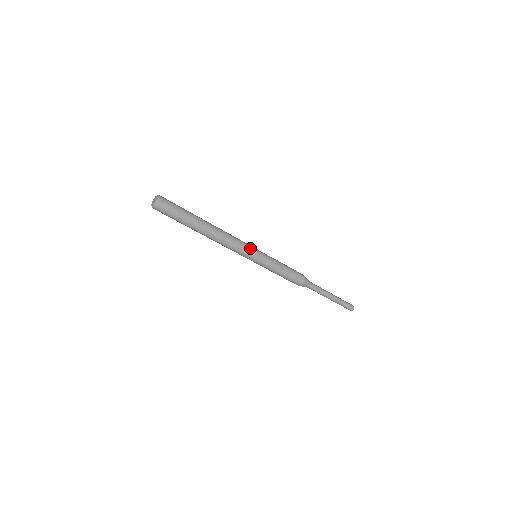
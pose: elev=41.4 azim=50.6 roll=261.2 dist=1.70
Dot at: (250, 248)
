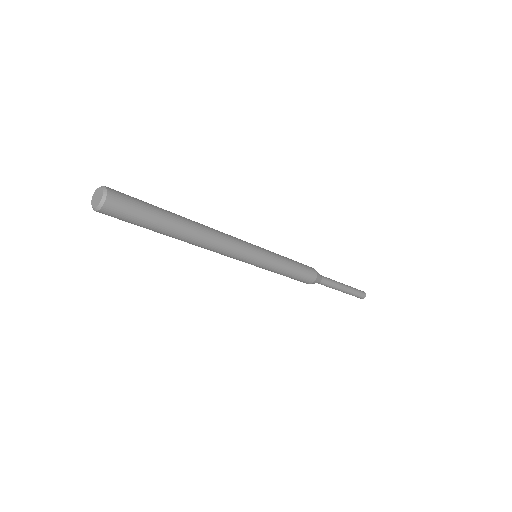
Dot at: (250, 250)
